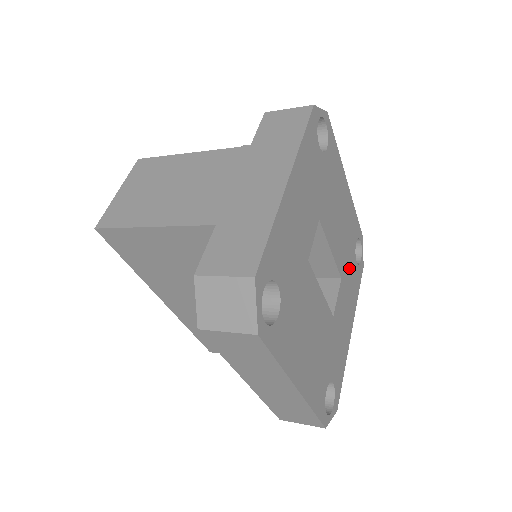
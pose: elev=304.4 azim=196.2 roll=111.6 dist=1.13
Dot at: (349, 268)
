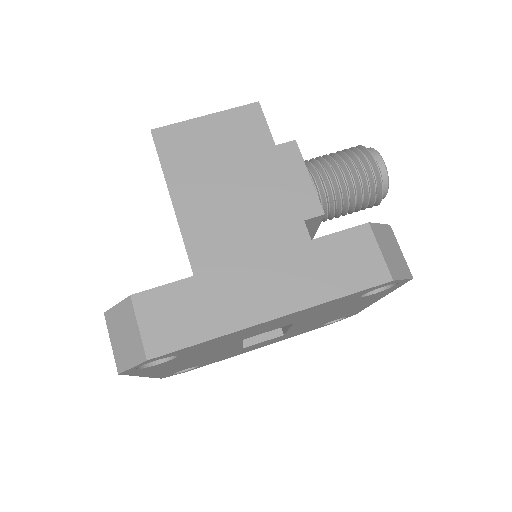
Dot at: (305, 329)
